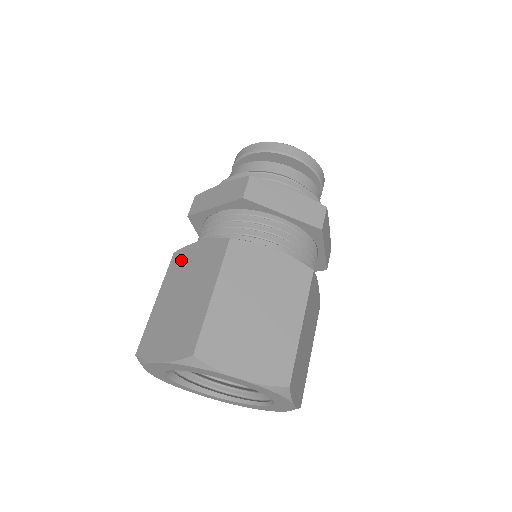
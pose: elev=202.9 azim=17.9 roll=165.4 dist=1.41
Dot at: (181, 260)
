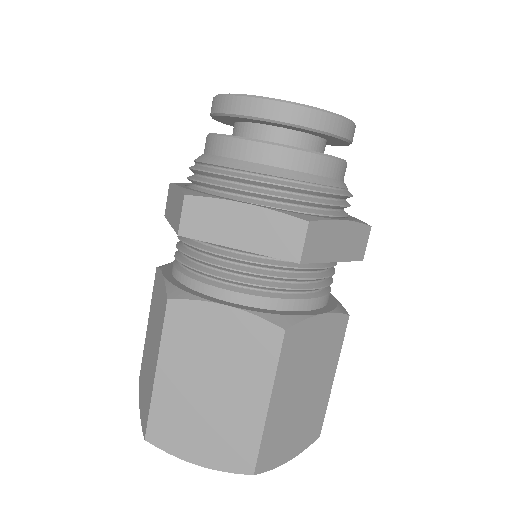
Dot at: (190, 323)
